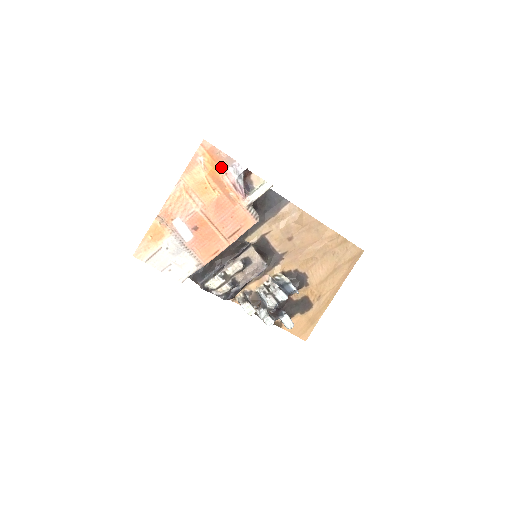
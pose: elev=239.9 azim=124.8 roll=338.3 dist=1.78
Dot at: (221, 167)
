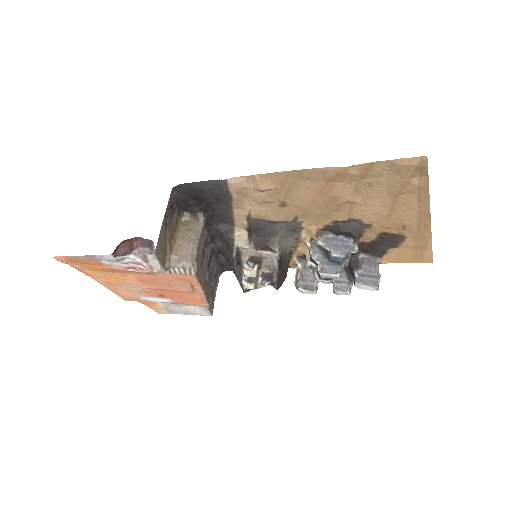
Dot at: (97, 264)
